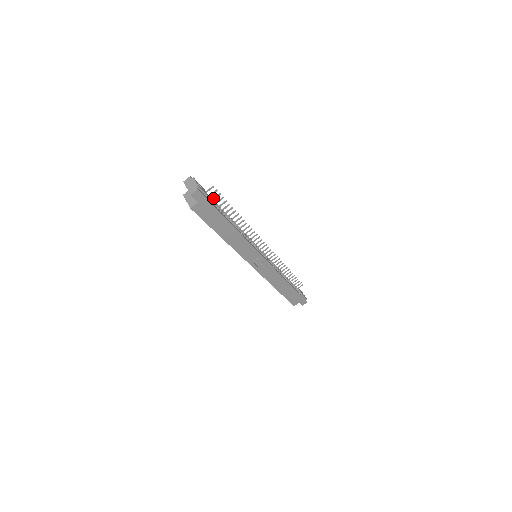
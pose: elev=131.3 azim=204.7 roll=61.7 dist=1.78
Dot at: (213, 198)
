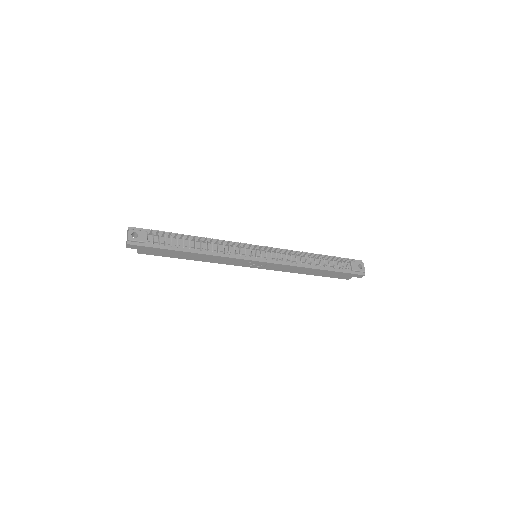
Dot at: (162, 235)
